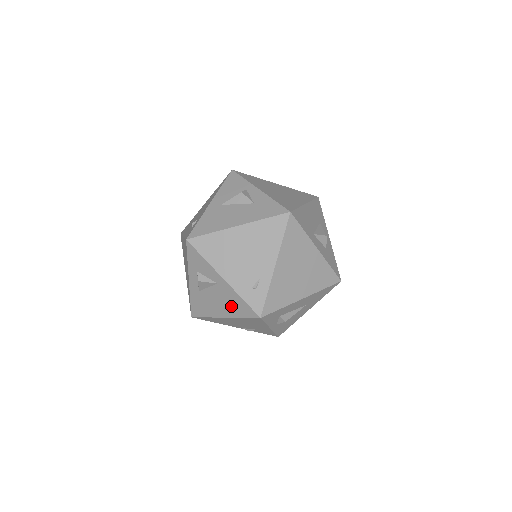
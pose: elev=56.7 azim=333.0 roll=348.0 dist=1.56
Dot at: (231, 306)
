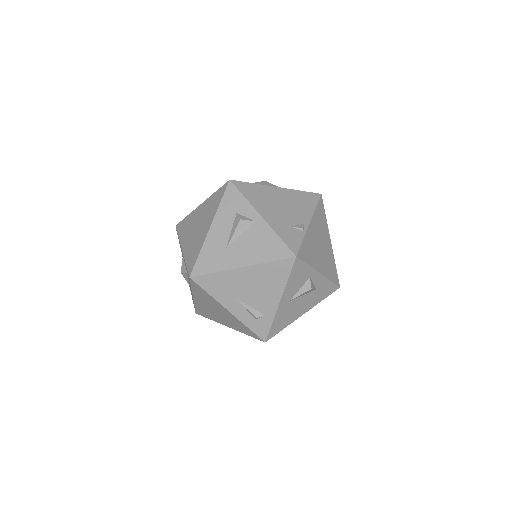
Dot at: occluded
